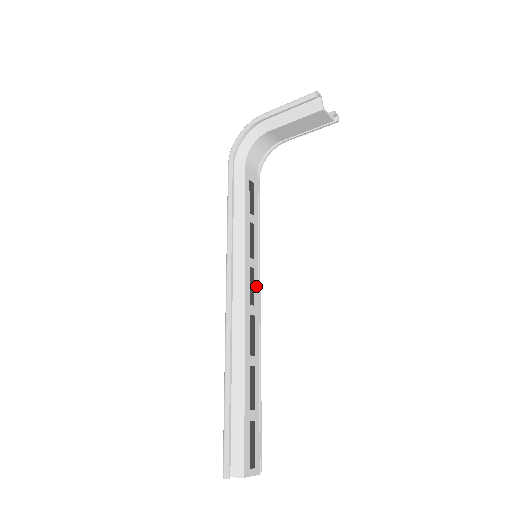
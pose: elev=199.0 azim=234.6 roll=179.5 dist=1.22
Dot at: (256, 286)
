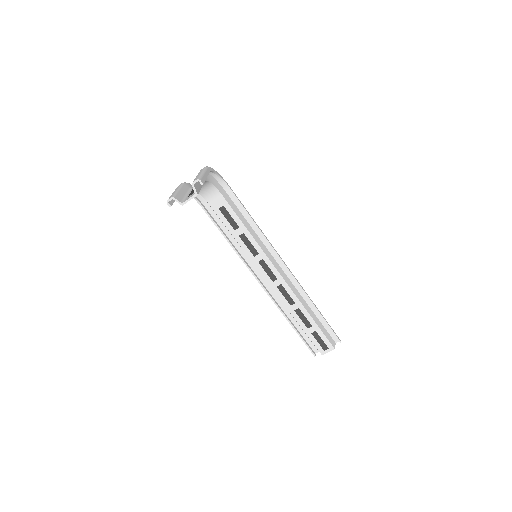
Dot at: (272, 267)
